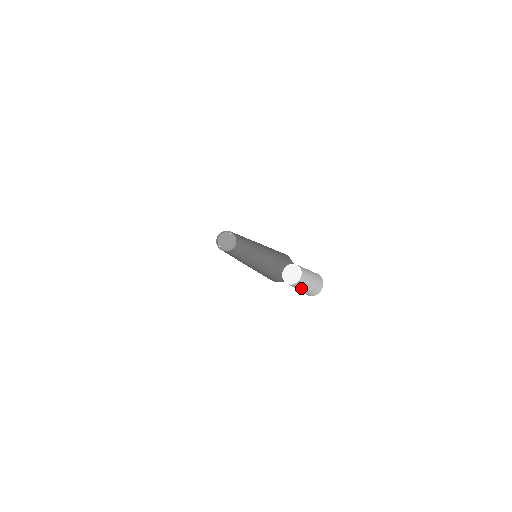
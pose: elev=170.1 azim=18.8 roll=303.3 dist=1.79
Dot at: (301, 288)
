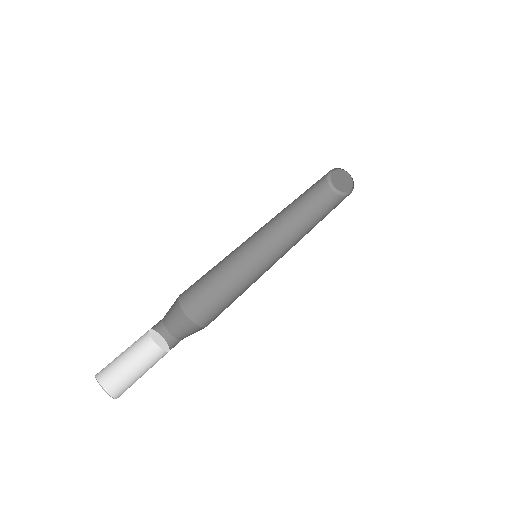
Dot at: (141, 364)
